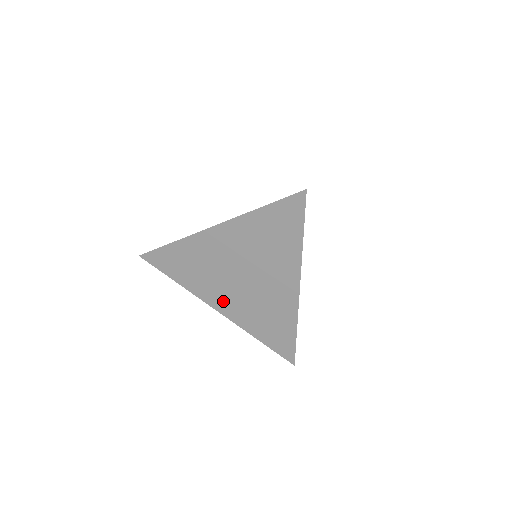
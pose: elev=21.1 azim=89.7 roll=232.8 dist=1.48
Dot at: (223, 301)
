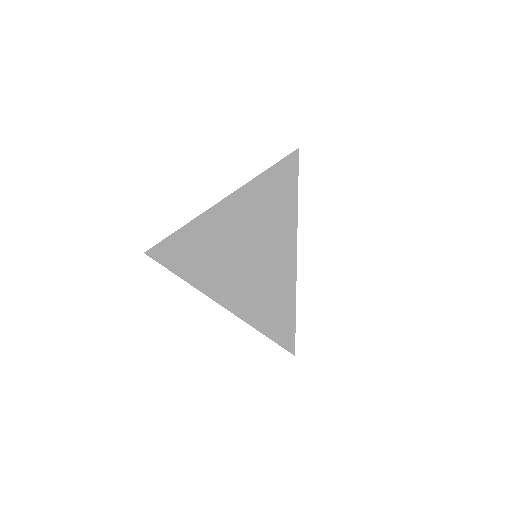
Dot at: occluded
